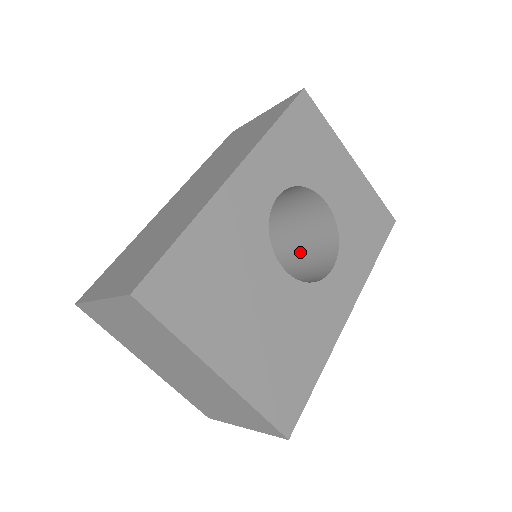
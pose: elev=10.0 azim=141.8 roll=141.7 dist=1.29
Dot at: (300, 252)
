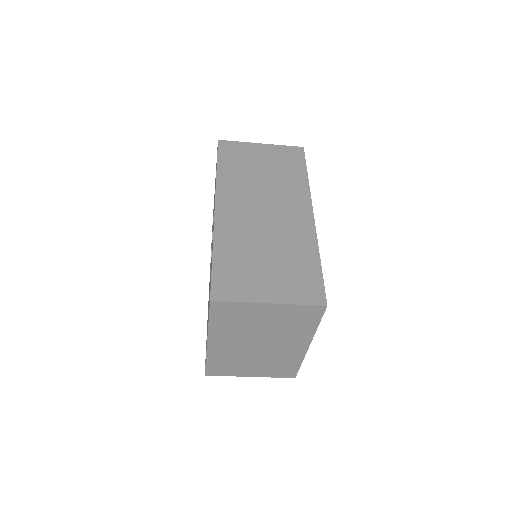
Dot at: occluded
